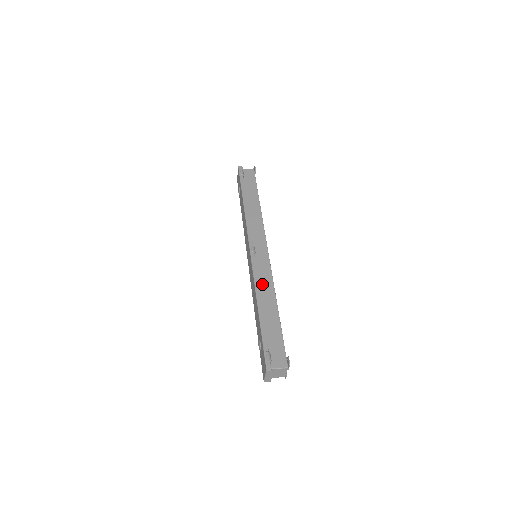
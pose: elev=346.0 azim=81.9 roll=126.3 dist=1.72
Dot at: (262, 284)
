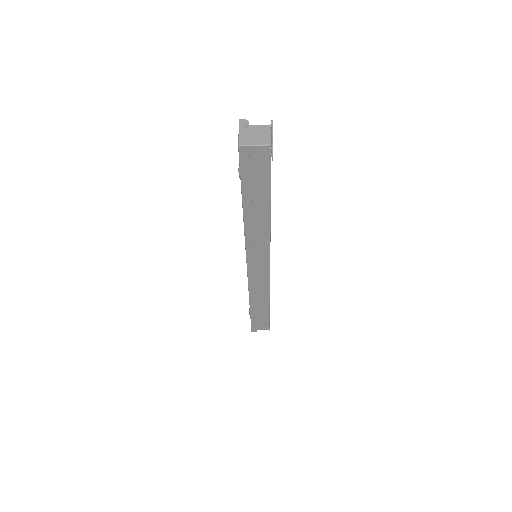
Dot at: occluded
